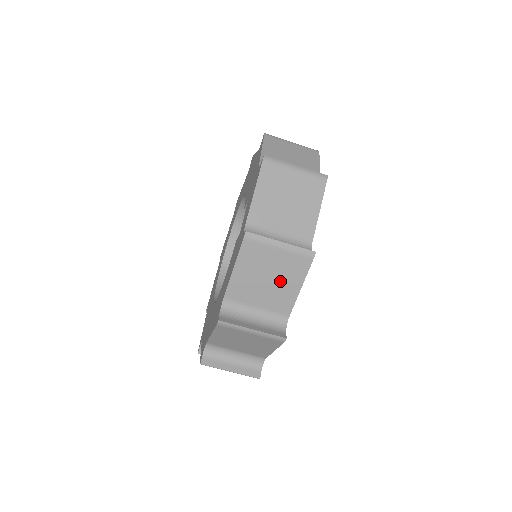
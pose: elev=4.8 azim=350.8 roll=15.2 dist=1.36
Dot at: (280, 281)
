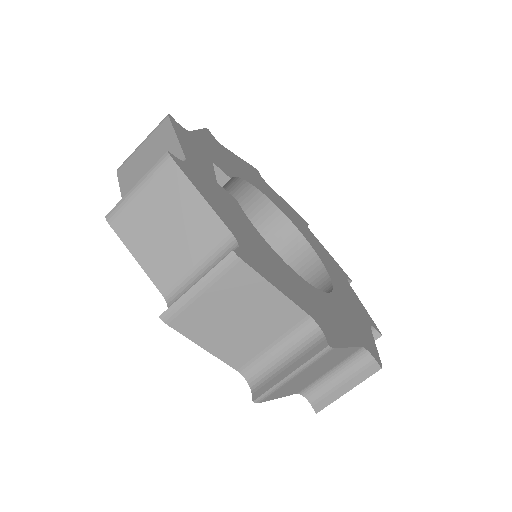
Dot at: (178, 215)
